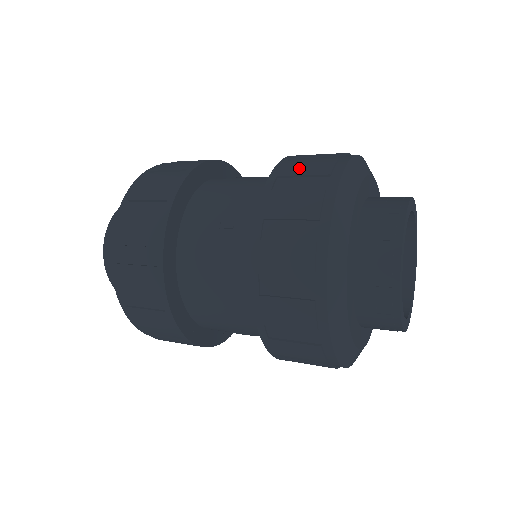
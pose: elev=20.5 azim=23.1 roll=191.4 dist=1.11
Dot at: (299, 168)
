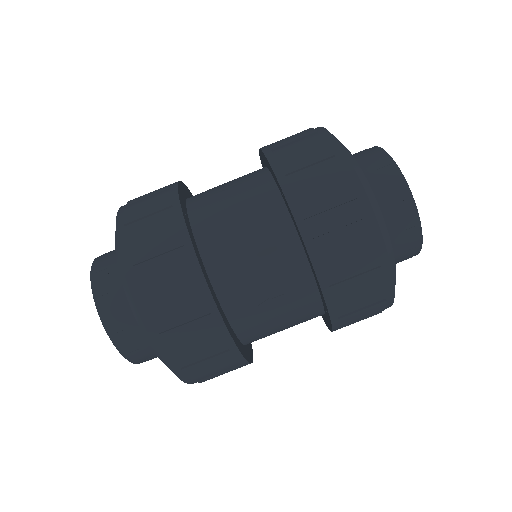
Dot at: occluded
